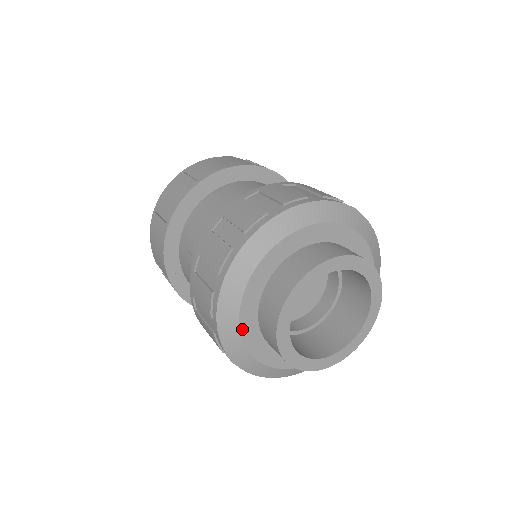
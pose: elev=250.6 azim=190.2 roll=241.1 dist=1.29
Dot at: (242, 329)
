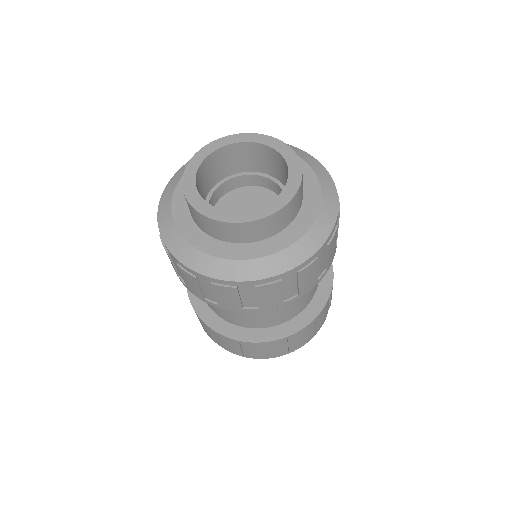
Dot at: (186, 238)
